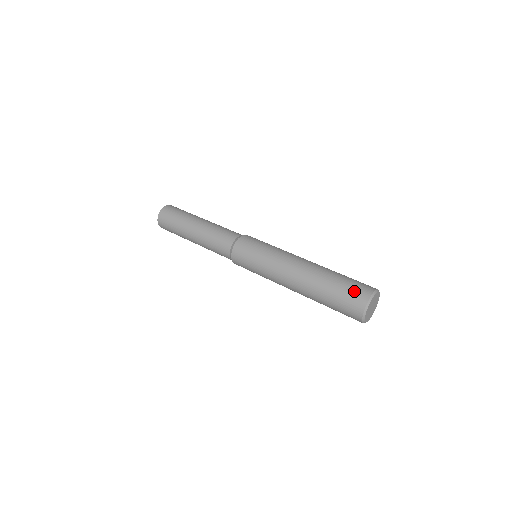
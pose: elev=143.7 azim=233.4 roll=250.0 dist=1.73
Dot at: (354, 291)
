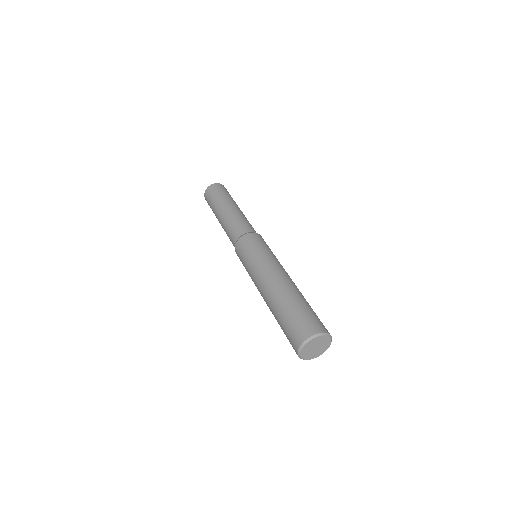
Dot at: (293, 331)
